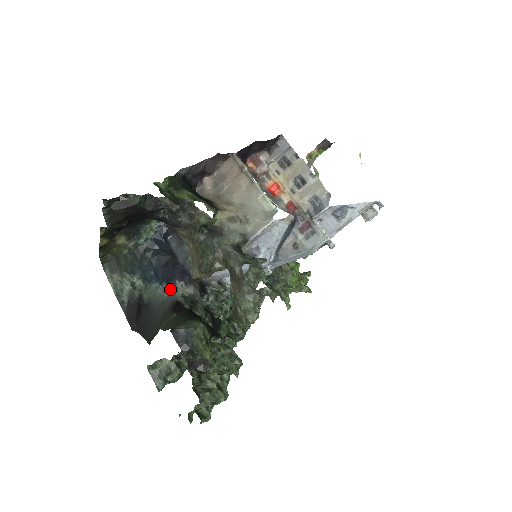
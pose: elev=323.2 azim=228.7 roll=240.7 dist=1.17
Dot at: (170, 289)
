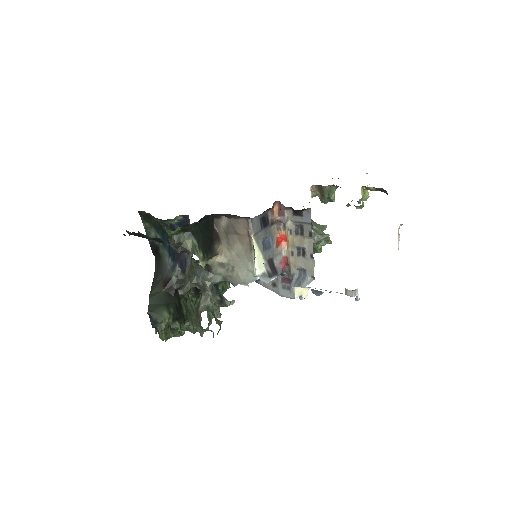
Dot at: (172, 266)
